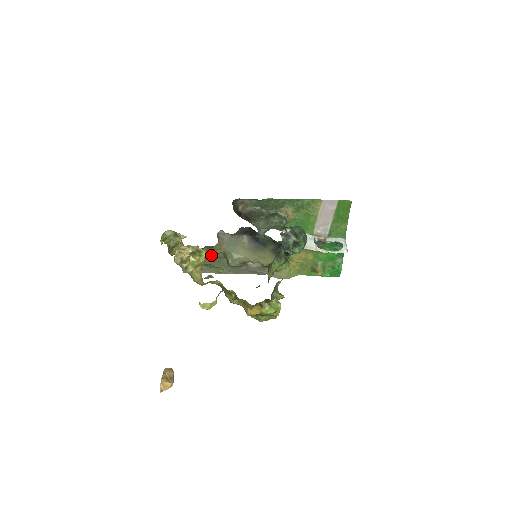
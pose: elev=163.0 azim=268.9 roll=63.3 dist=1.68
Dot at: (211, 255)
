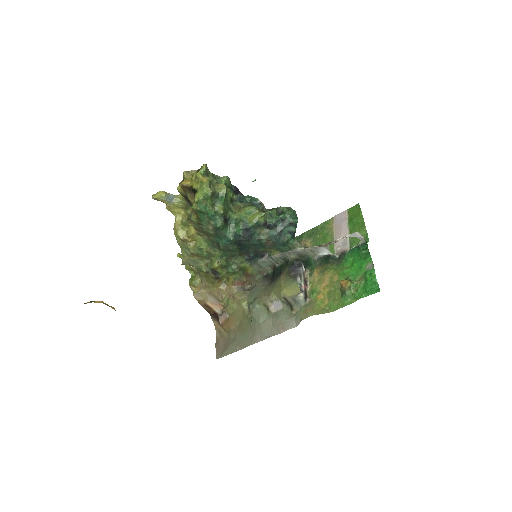
Dot at: (238, 314)
